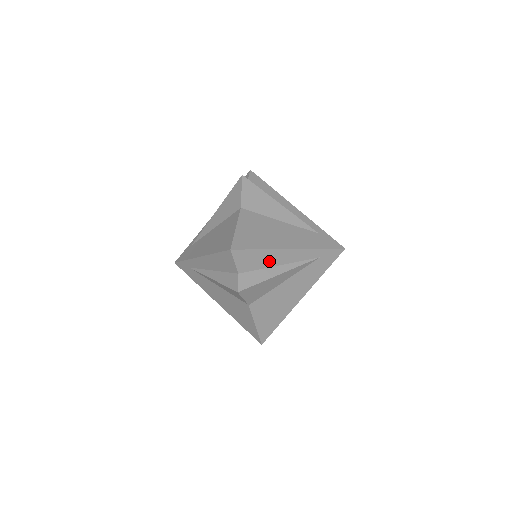
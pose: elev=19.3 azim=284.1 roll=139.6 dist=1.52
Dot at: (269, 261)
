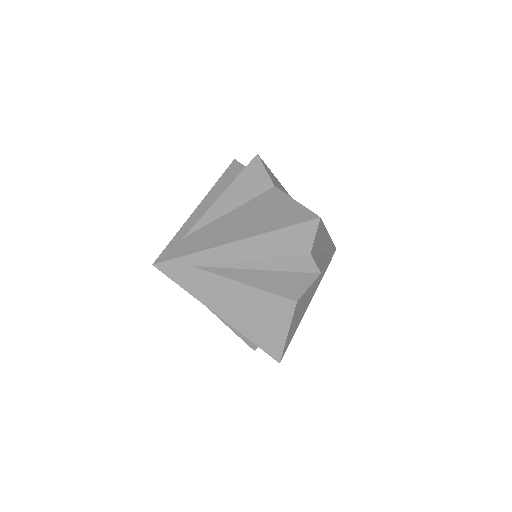
Dot at: occluded
